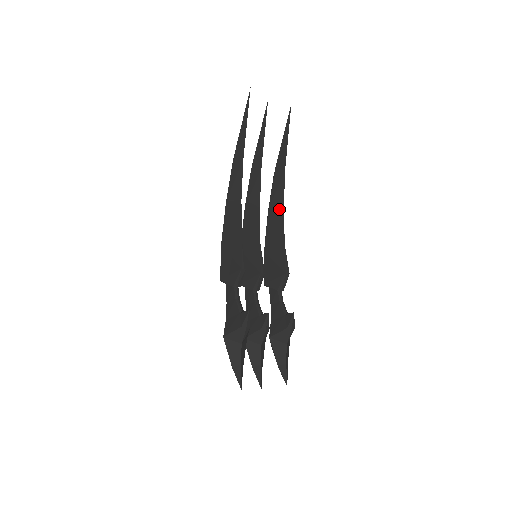
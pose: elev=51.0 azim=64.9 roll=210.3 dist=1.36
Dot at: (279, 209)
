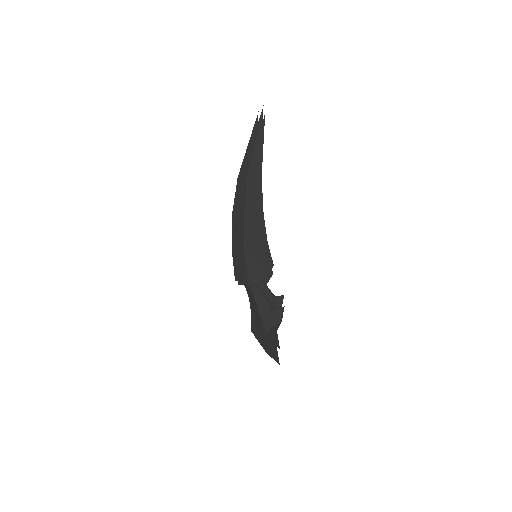
Dot at: occluded
